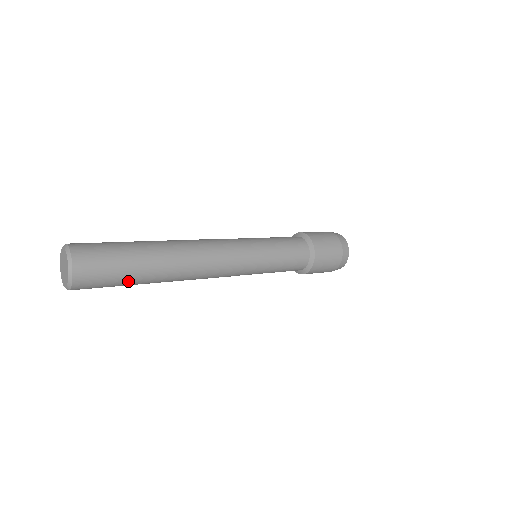
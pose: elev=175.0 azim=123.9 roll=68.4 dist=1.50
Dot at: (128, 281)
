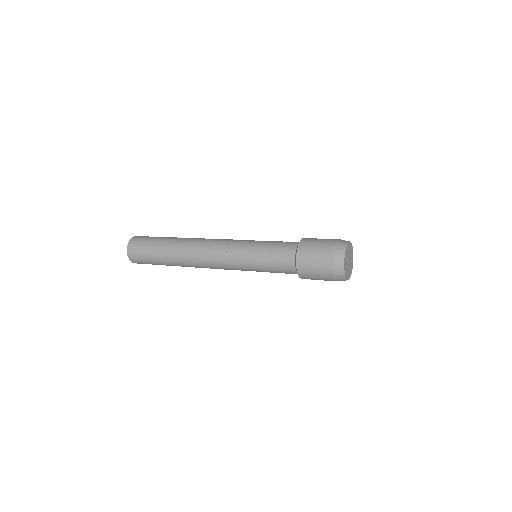
Dot at: occluded
